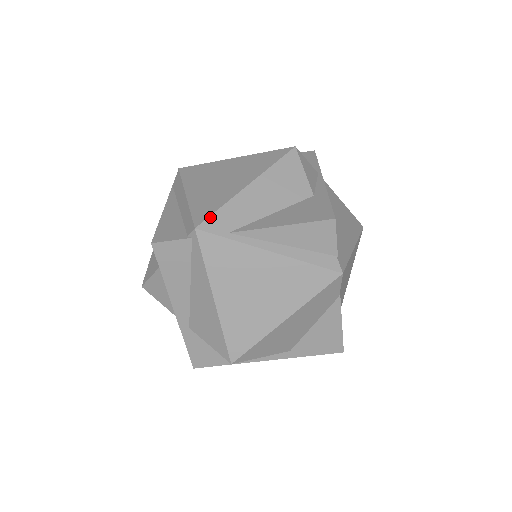
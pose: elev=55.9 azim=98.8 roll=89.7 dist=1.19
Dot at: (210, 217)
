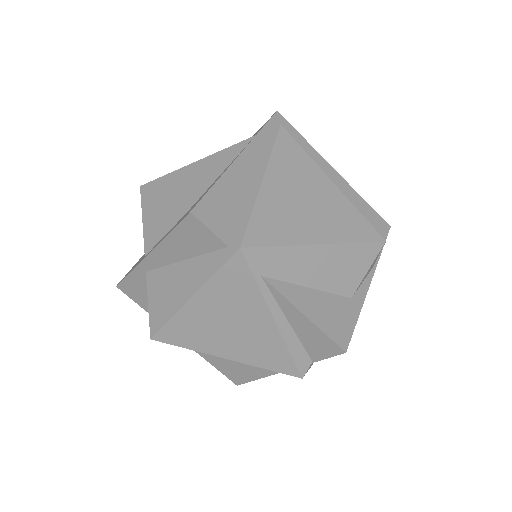
Dot at: (262, 248)
